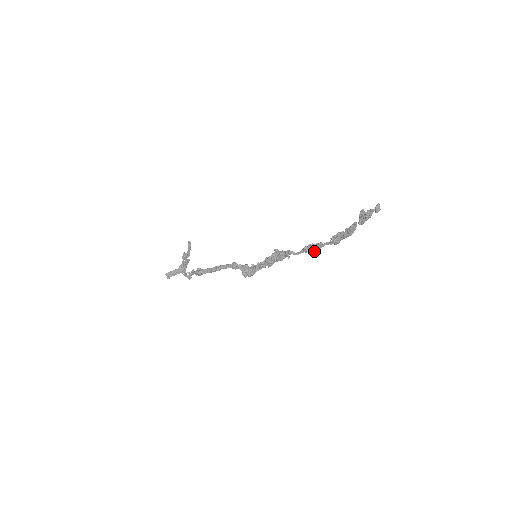
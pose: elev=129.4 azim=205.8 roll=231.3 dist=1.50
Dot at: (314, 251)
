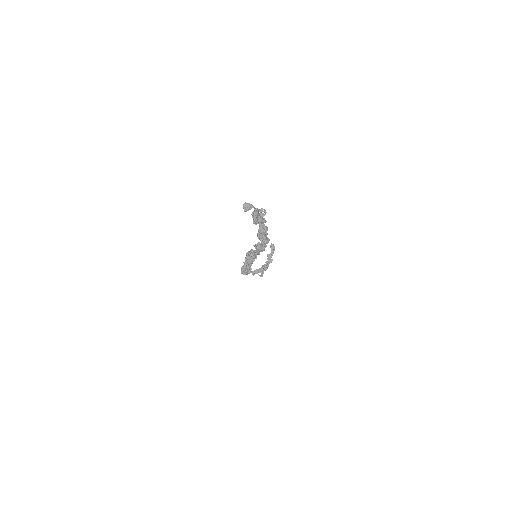
Dot at: (259, 251)
